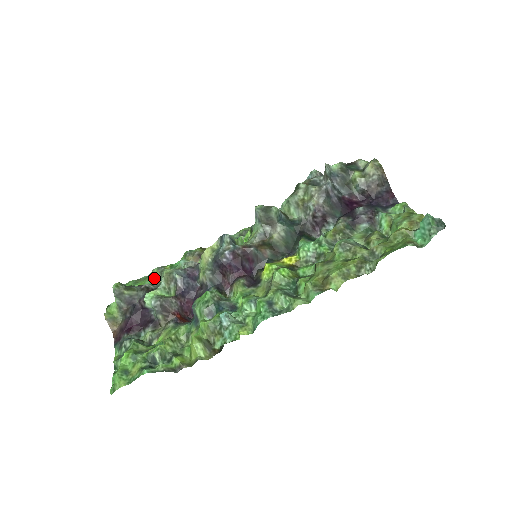
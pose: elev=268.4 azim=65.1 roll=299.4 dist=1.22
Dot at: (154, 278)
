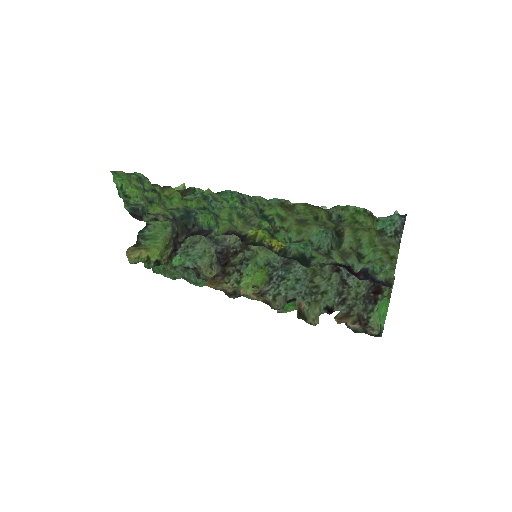
Dot at: (178, 272)
